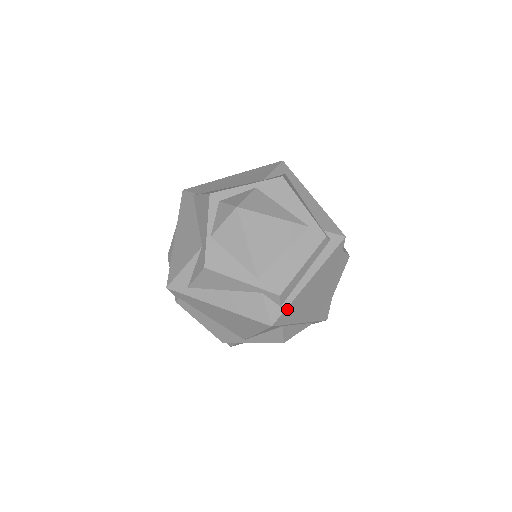
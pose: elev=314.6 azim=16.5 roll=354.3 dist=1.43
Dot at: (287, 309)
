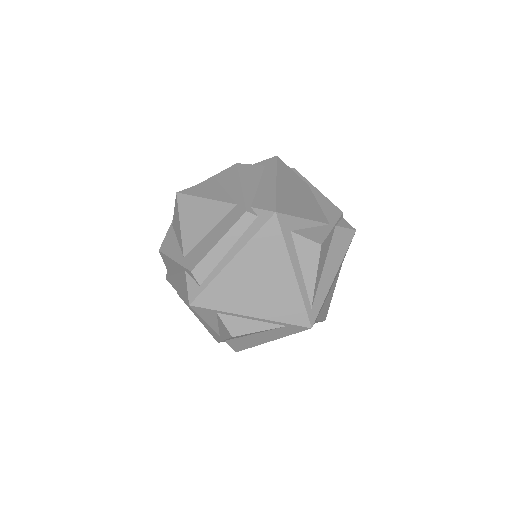
Dot at: (207, 290)
